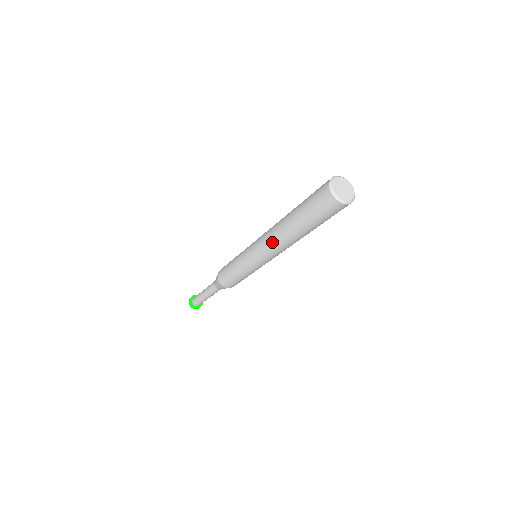
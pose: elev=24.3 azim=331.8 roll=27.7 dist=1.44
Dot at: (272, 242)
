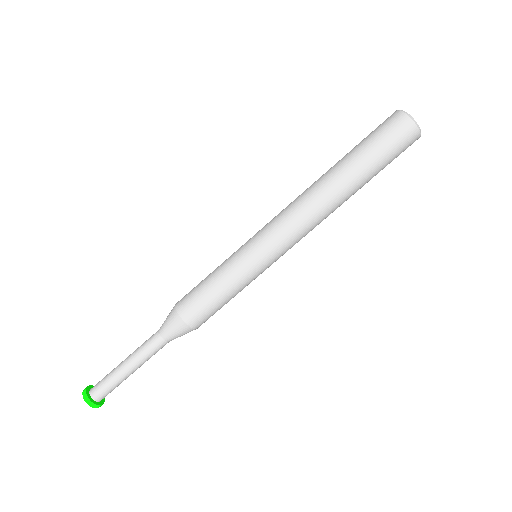
Dot at: (297, 199)
